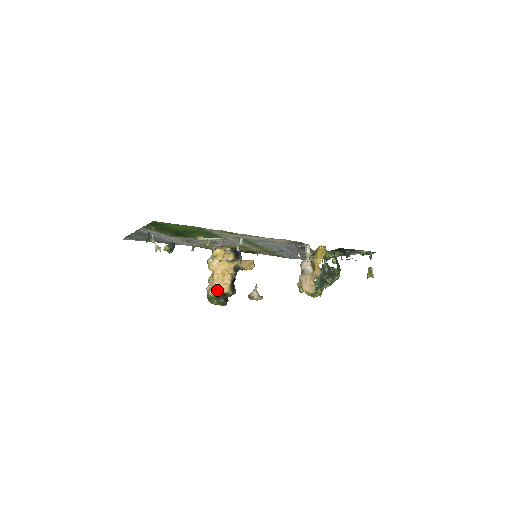
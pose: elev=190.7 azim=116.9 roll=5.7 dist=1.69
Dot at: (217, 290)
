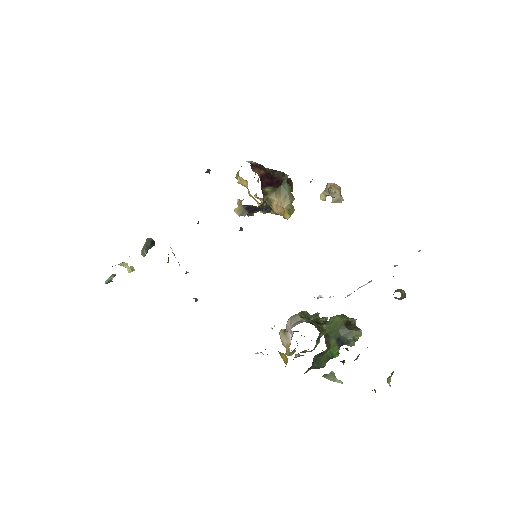
Dot at: occluded
